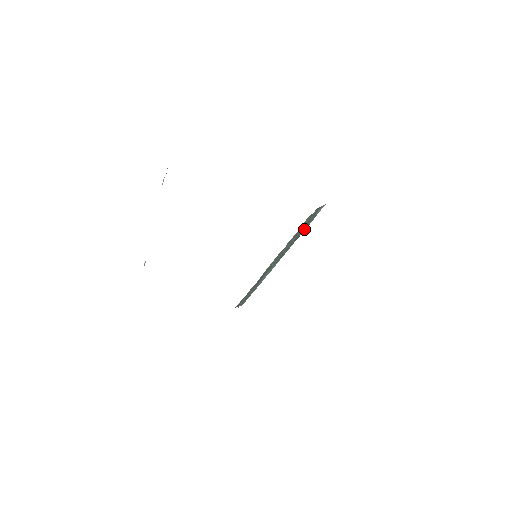
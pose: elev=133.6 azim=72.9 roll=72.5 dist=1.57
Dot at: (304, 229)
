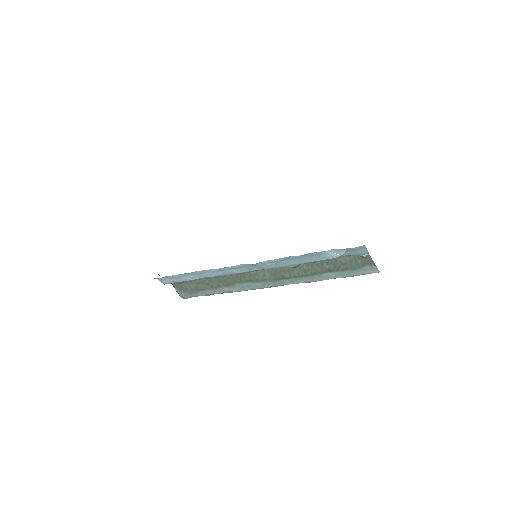
Dot at: (330, 275)
